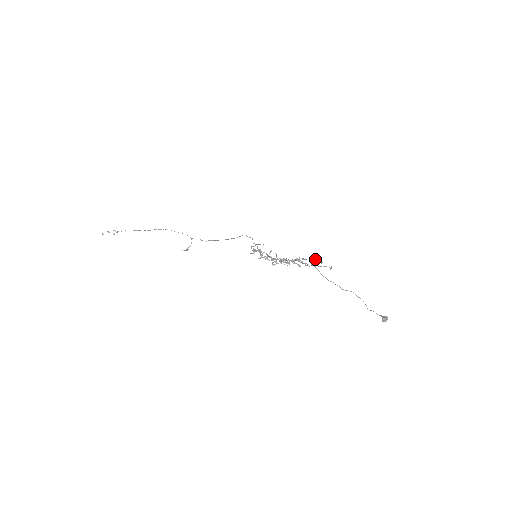
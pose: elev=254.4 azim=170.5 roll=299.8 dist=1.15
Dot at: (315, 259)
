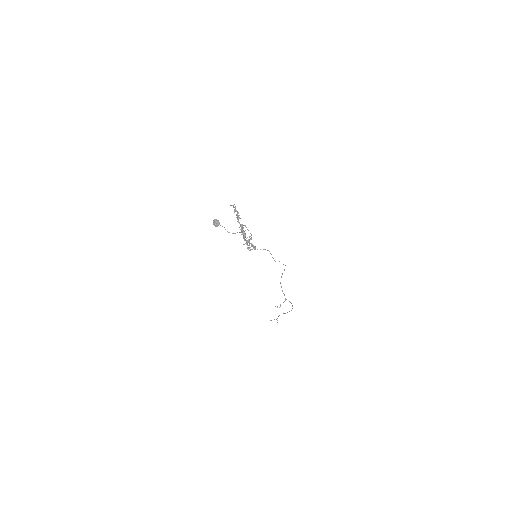
Dot at: occluded
